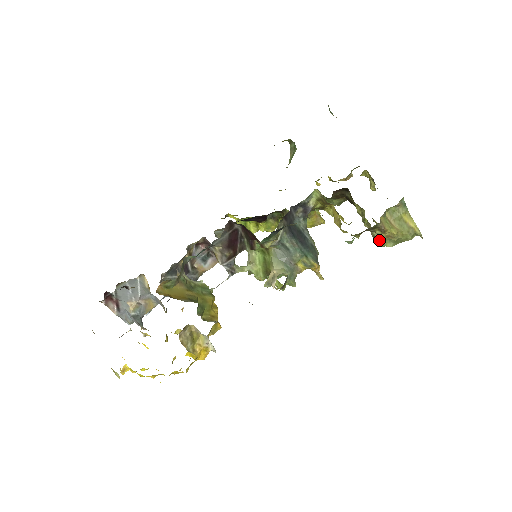
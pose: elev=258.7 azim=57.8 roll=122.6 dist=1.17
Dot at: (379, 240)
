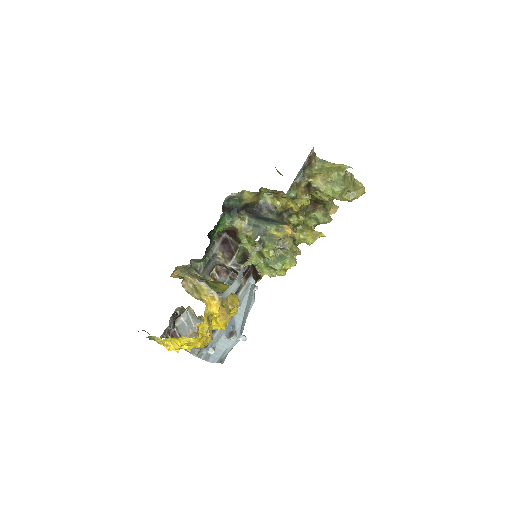
Dot at: (320, 188)
